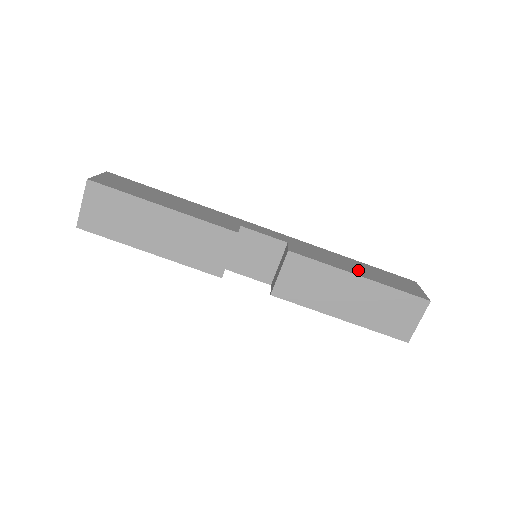
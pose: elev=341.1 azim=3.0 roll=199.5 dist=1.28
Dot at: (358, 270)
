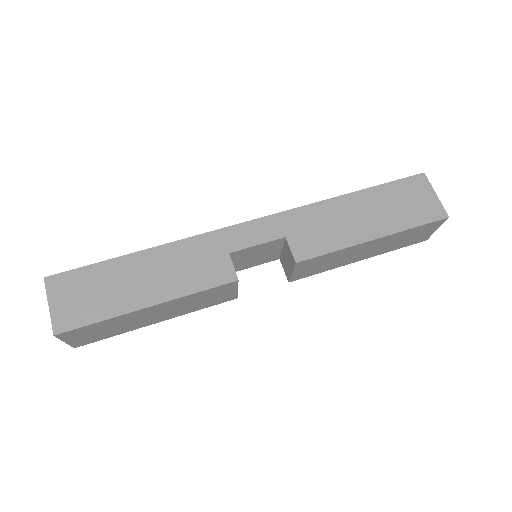
Dot at: (368, 223)
